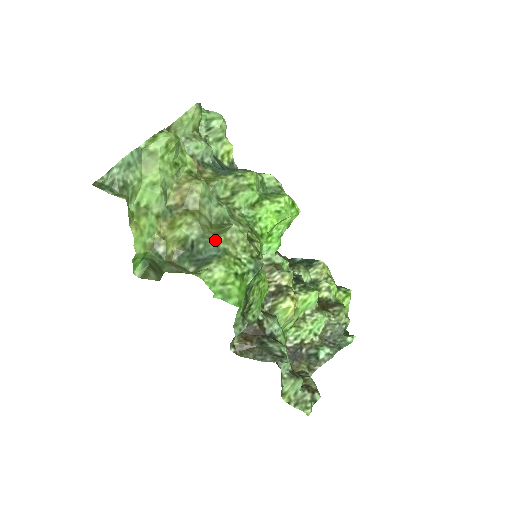
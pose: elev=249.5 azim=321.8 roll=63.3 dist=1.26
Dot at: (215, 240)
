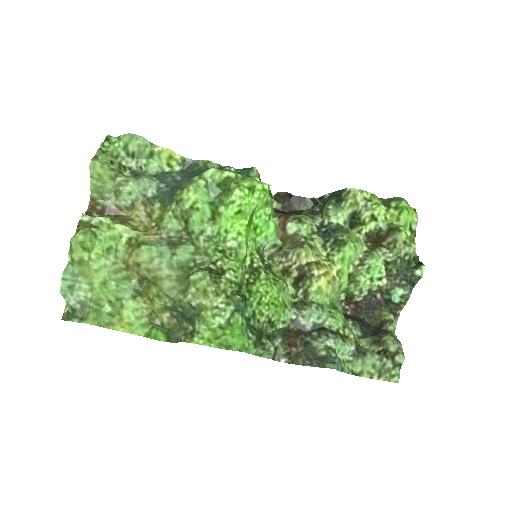
Dot at: (184, 302)
